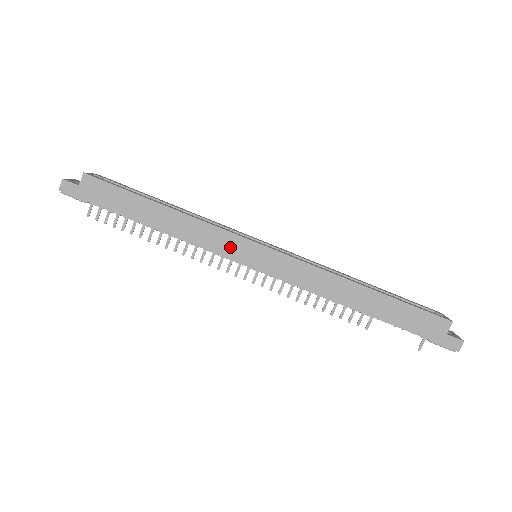
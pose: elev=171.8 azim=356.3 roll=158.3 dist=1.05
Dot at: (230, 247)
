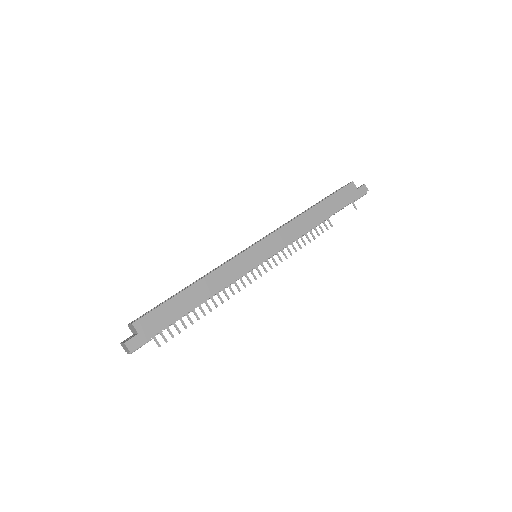
Dot at: (245, 263)
